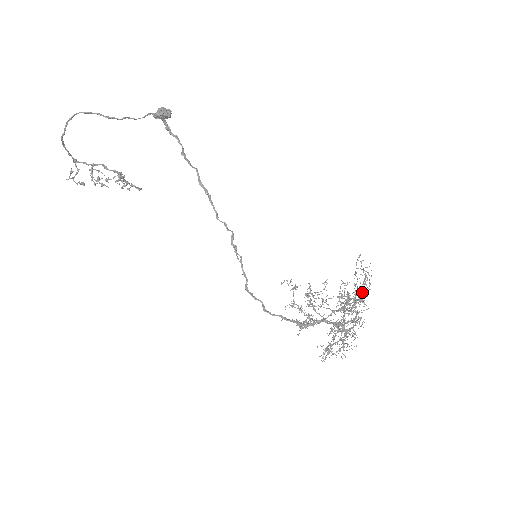
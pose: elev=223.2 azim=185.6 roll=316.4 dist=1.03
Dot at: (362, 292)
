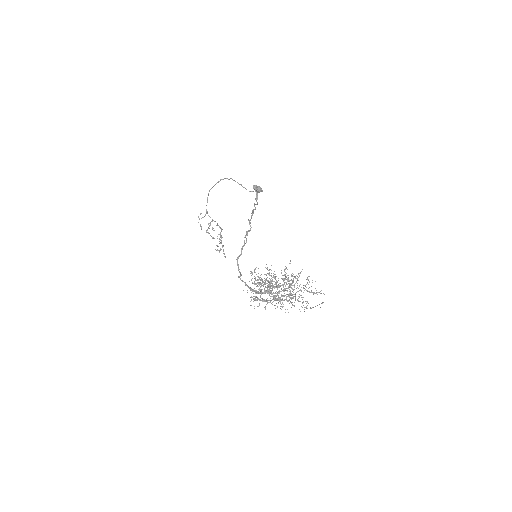
Dot at: (300, 272)
